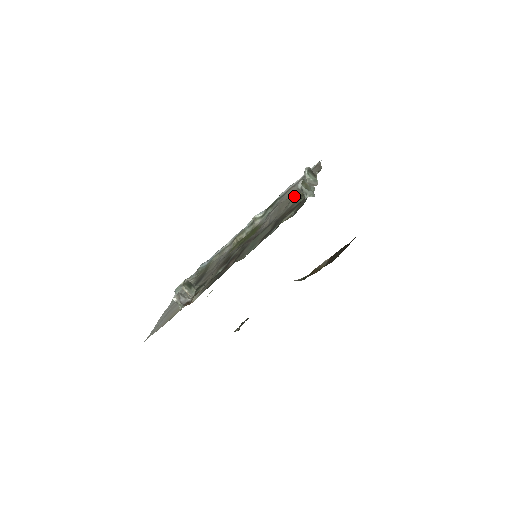
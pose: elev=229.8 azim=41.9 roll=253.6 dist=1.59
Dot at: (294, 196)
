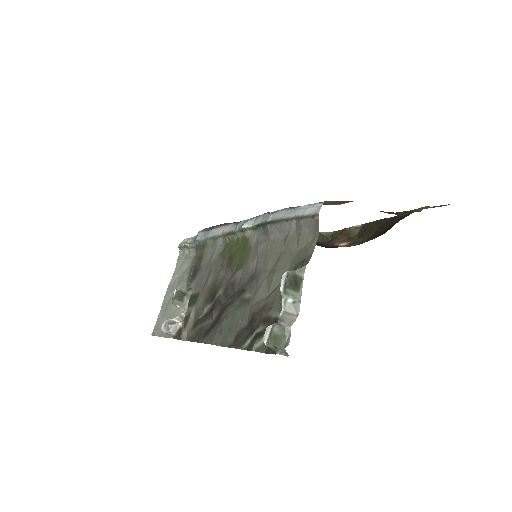
Dot at: (282, 257)
